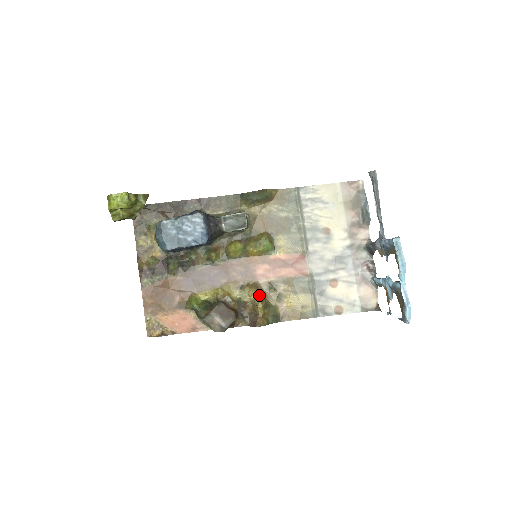
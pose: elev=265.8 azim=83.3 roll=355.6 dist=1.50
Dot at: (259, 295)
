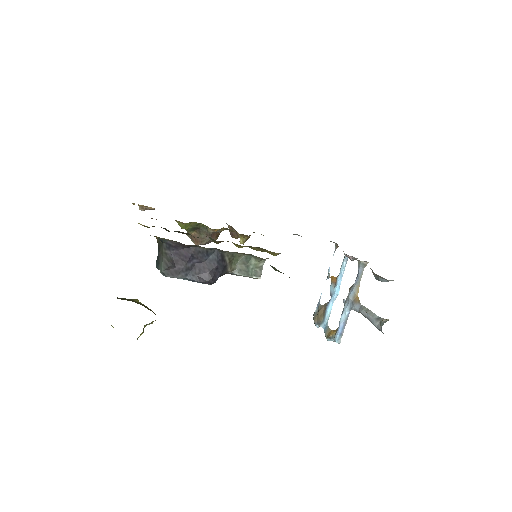
Dot at: (246, 239)
